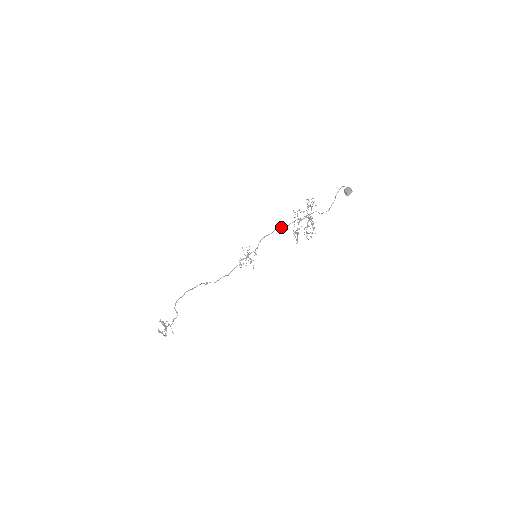
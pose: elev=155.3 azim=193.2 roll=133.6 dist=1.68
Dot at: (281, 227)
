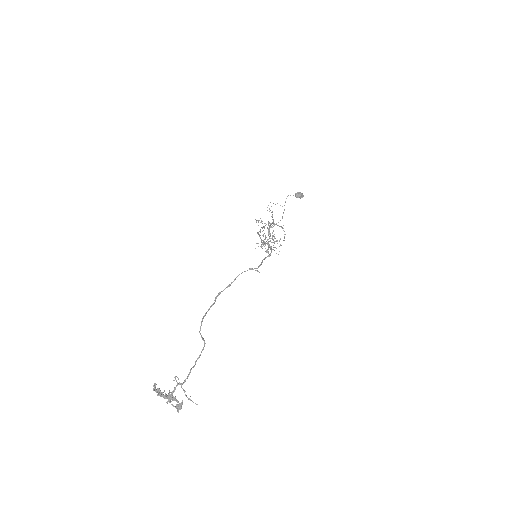
Dot at: (263, 226)
